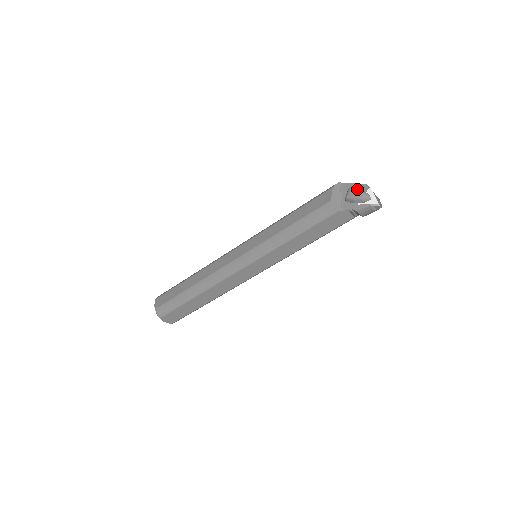
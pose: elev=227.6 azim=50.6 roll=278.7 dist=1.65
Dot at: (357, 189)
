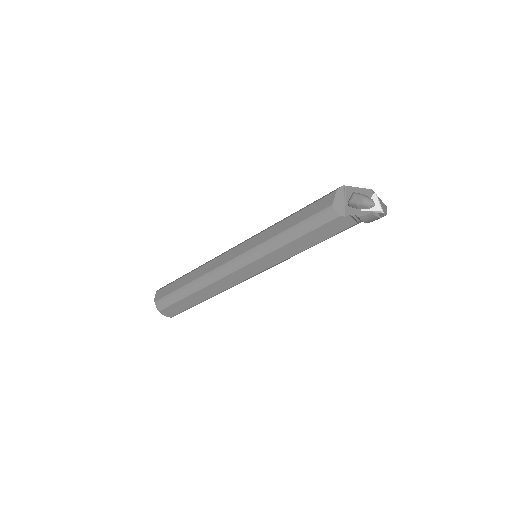
Dot at: (361, 194)
